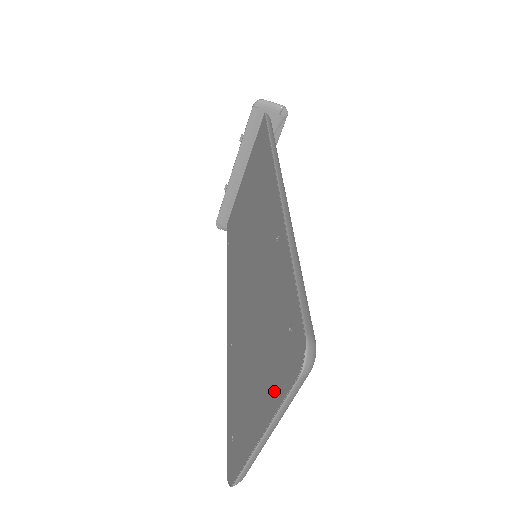
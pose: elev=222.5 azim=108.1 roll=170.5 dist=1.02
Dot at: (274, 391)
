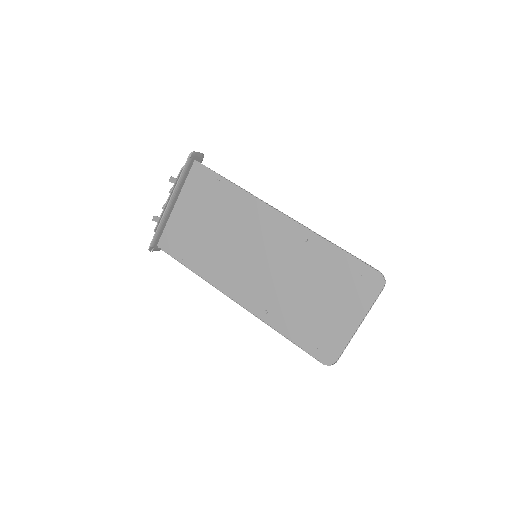
Dot at: (361, 303)
